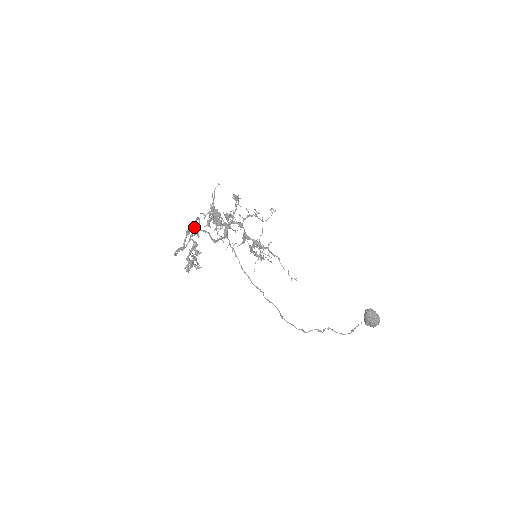
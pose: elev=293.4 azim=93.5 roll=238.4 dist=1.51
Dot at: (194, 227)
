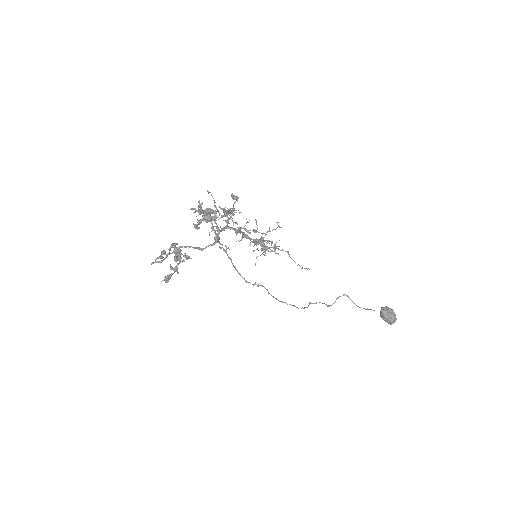
Dot at: occluded
